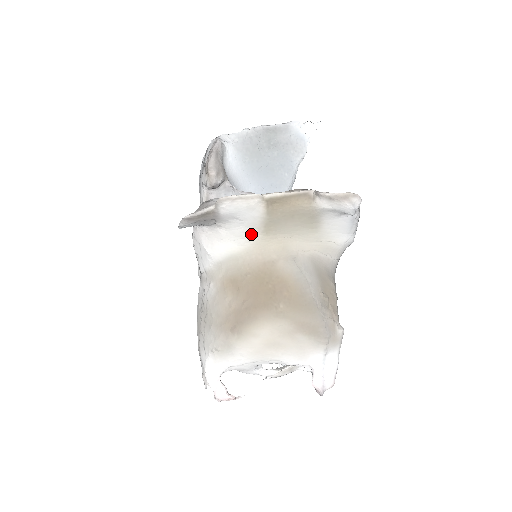
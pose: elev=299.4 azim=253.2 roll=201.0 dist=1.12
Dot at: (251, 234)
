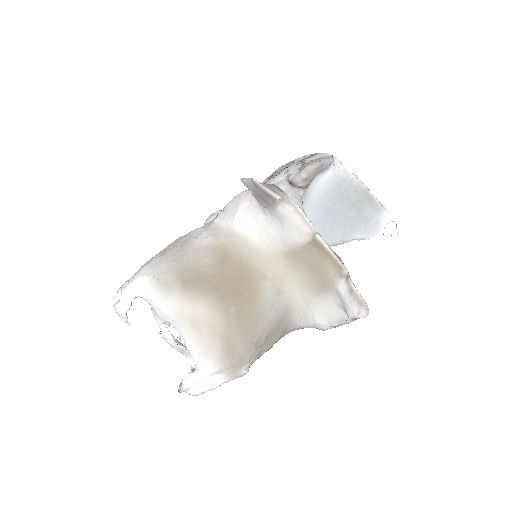
Dot at: (276, 243)
